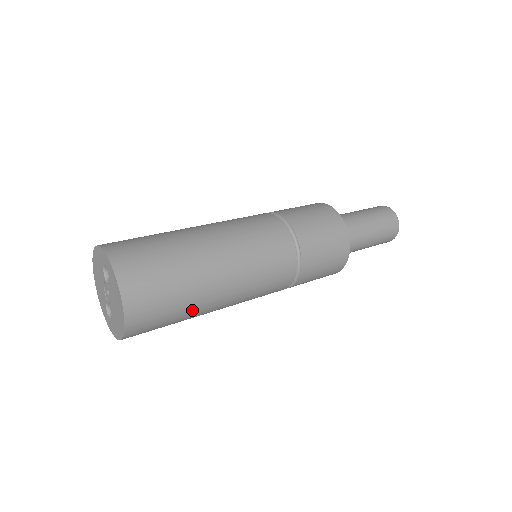
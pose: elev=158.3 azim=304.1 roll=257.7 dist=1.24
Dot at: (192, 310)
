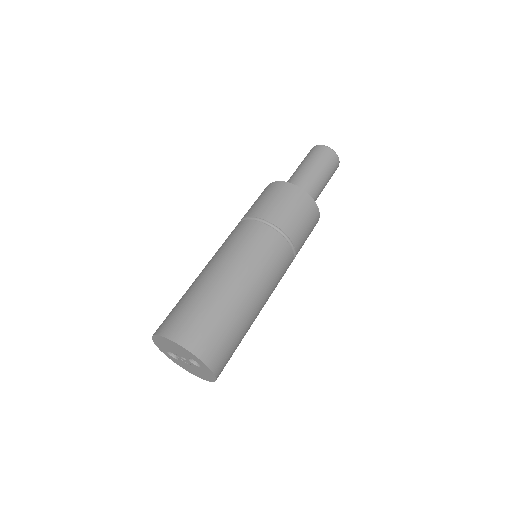
Dot at: occluded
